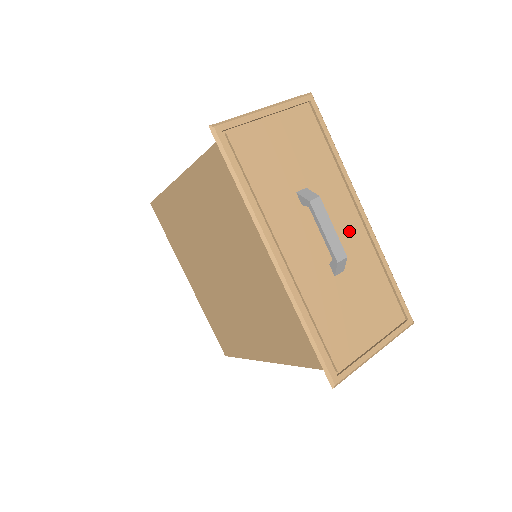
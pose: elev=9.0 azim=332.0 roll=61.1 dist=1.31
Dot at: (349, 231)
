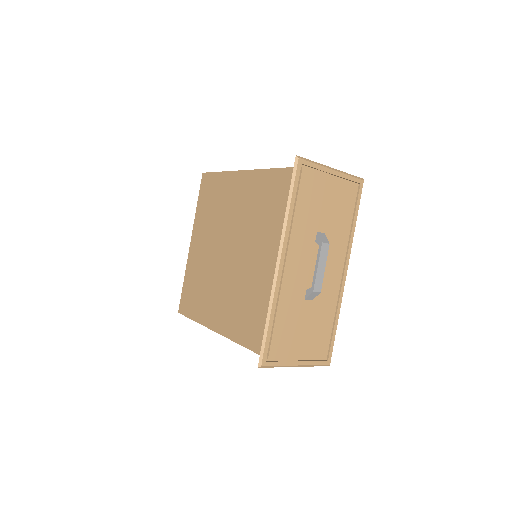
Dot at: (331, 278)
